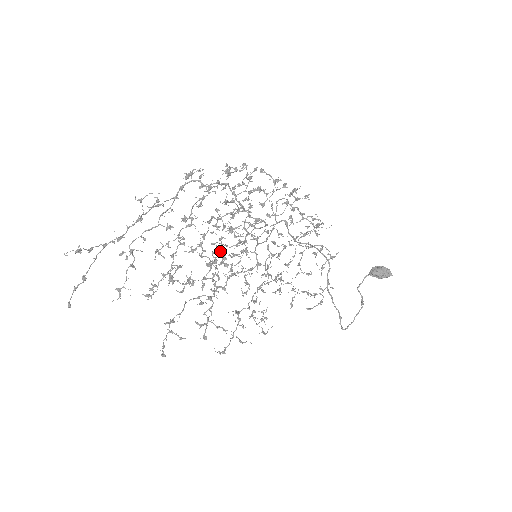
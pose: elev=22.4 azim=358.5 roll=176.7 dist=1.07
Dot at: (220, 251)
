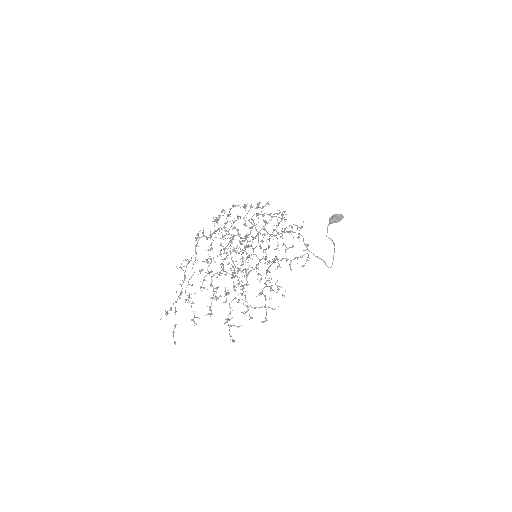
Dot at: occluded
